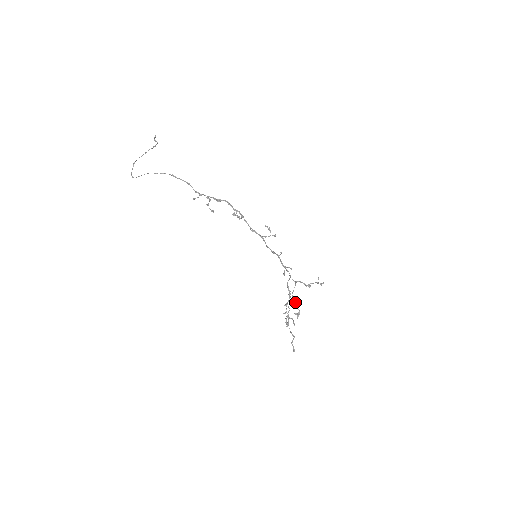
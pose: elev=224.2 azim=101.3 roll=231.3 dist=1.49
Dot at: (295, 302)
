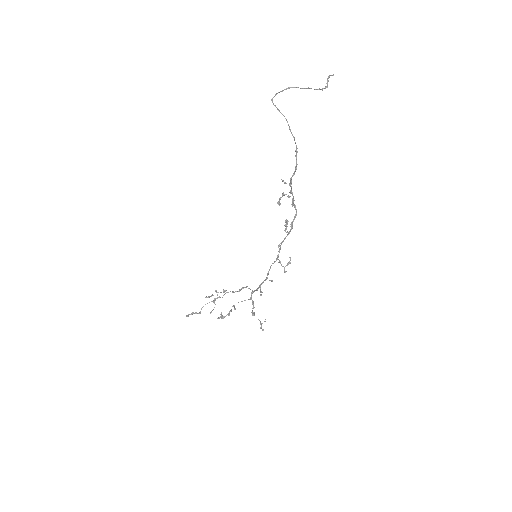
Dot at: occluded
